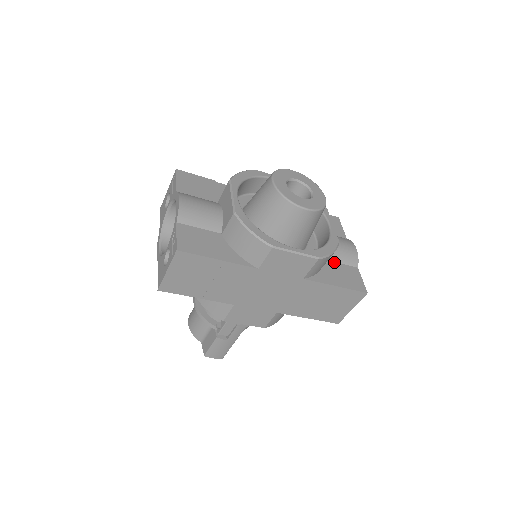
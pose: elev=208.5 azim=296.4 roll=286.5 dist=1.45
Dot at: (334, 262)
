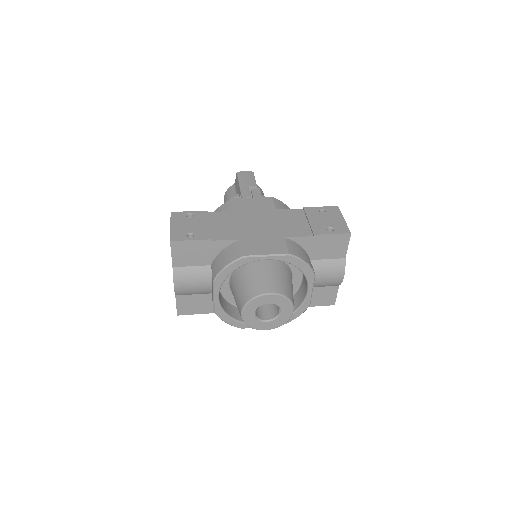
Dot at: (315, 287)
